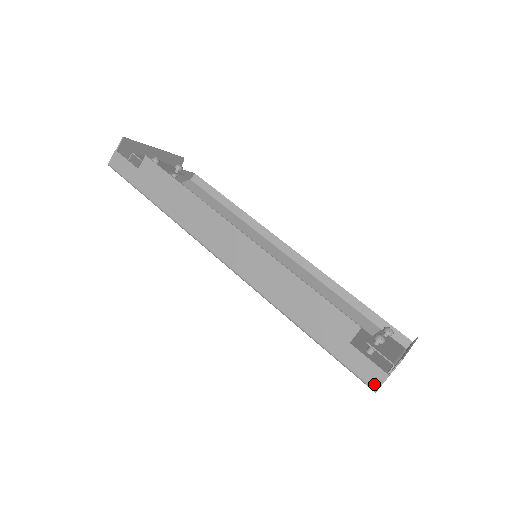
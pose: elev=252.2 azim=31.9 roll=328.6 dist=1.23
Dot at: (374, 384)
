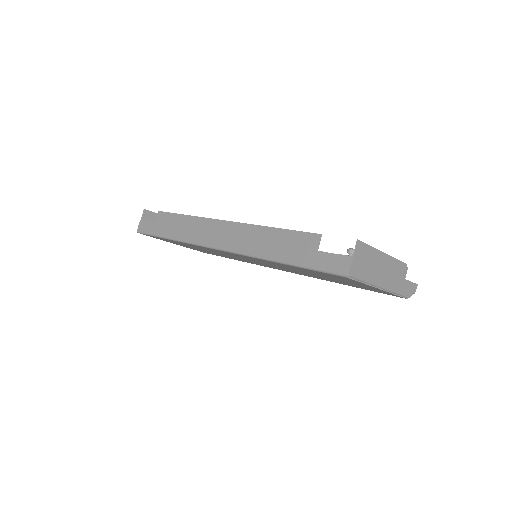
Dot at: (344, 271)
